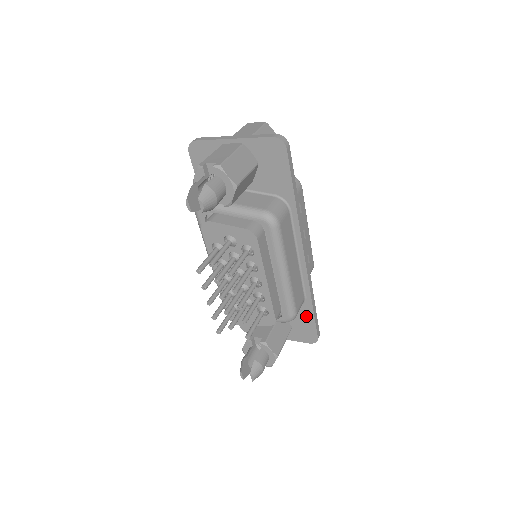
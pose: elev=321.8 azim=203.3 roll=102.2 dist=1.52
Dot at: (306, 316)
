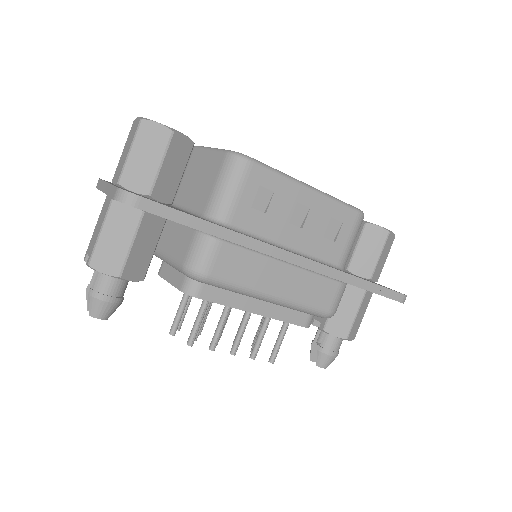
Dot at: occluded
